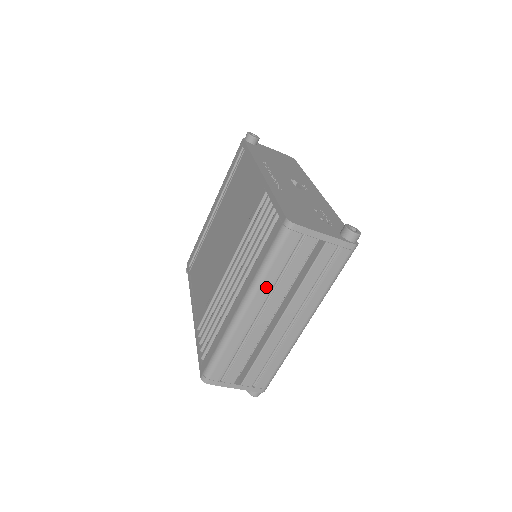
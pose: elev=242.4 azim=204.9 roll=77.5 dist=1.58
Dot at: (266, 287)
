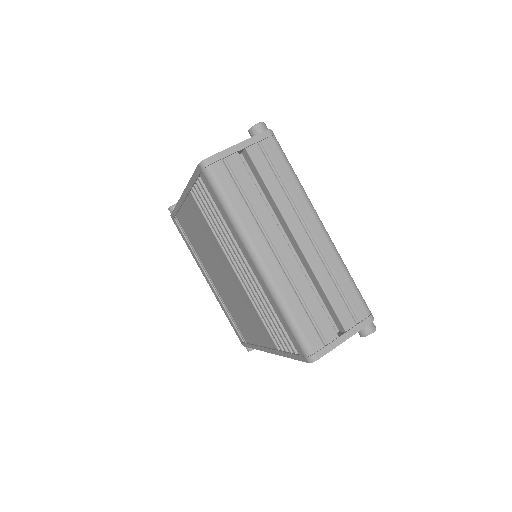
Dot at: (250, 225)
